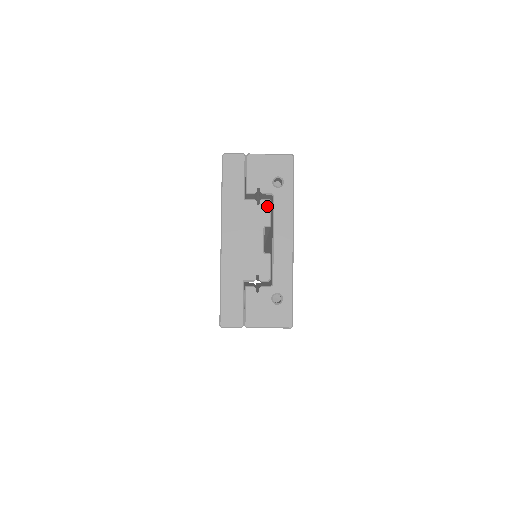
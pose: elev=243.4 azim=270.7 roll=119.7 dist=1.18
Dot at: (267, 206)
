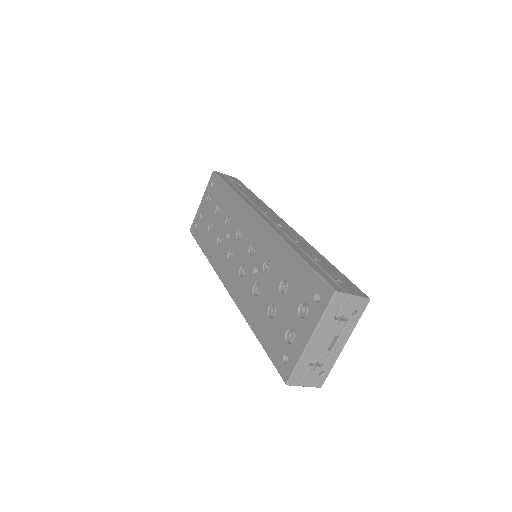
Dot at: (343, 326)
